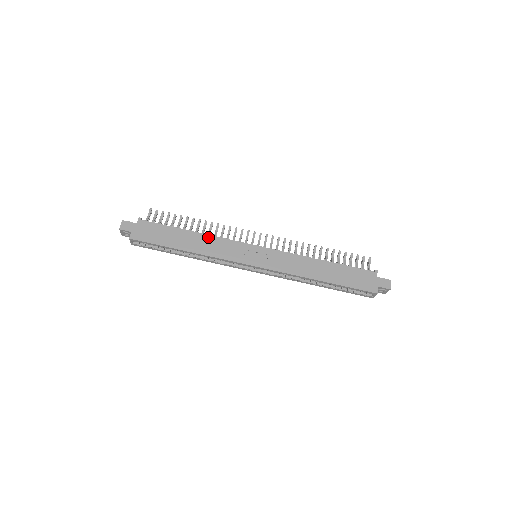
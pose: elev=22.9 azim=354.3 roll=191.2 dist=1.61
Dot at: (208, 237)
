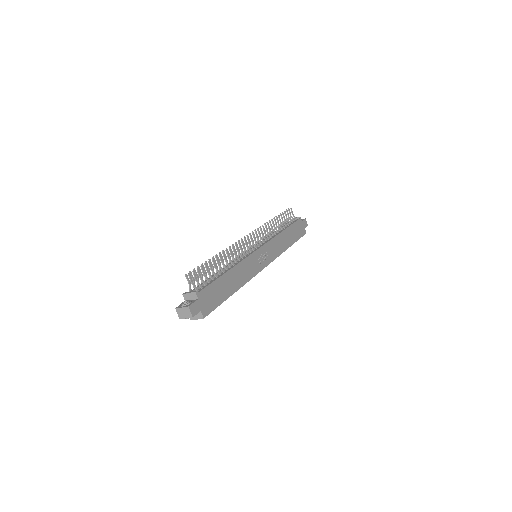
Dot at: (238, 267)
